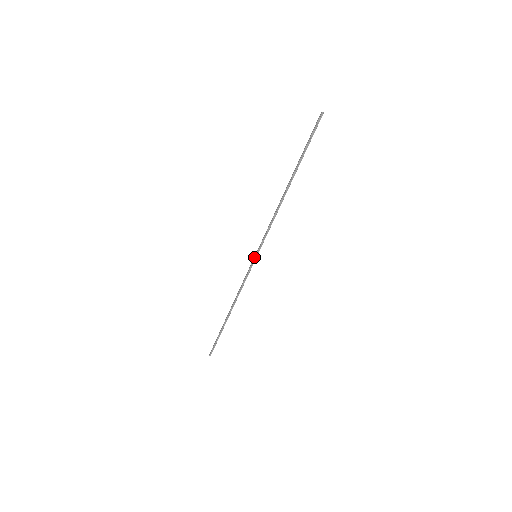
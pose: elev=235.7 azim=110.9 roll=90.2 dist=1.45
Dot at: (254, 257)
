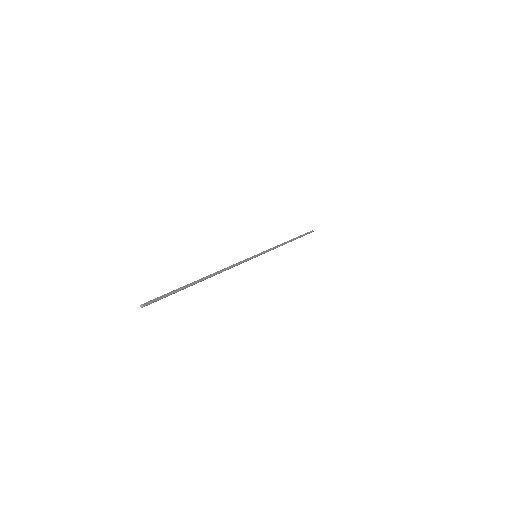
Dot at: (255, 255)
